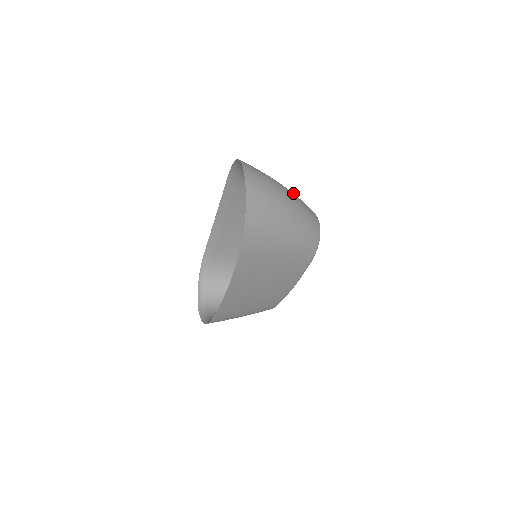
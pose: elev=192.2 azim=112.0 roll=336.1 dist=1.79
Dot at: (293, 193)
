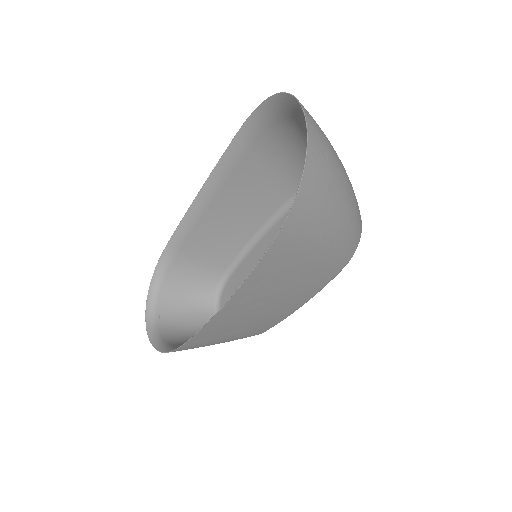
Dot at: occluded
